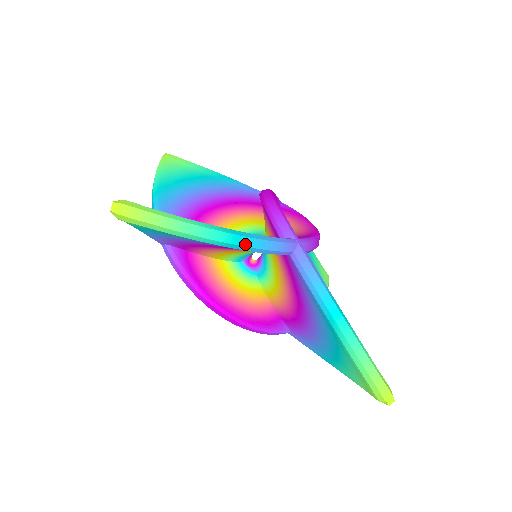
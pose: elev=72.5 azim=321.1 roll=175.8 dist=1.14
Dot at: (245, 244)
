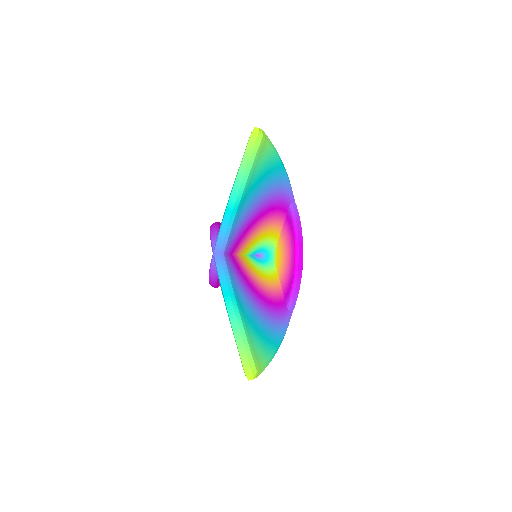
Dot at: occluded
